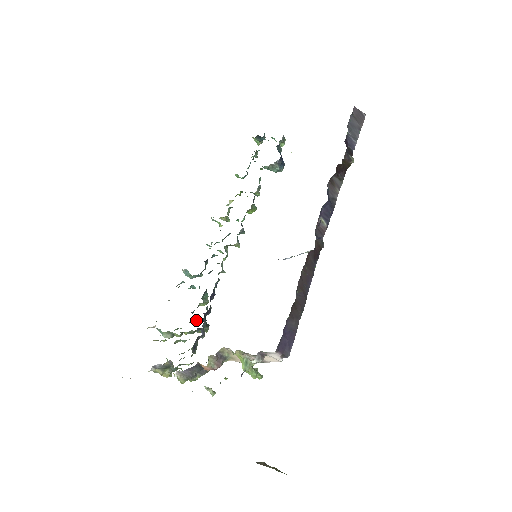
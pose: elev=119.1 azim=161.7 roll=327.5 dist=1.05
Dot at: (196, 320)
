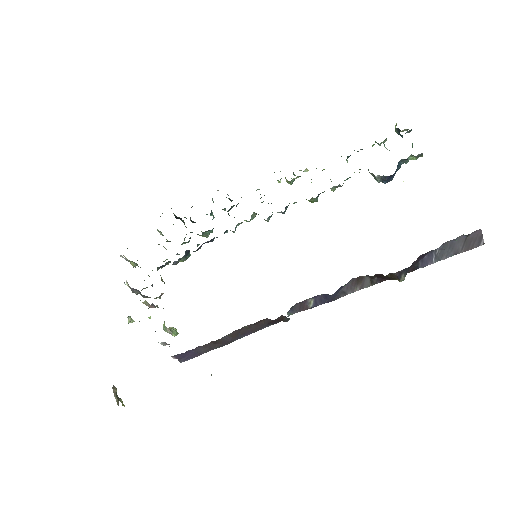
Dot at: (187, 242)
